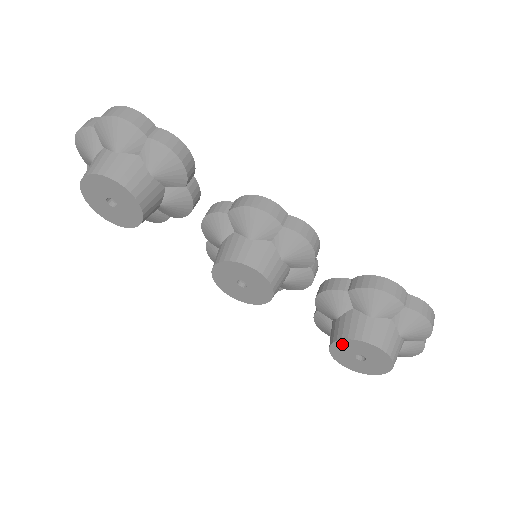
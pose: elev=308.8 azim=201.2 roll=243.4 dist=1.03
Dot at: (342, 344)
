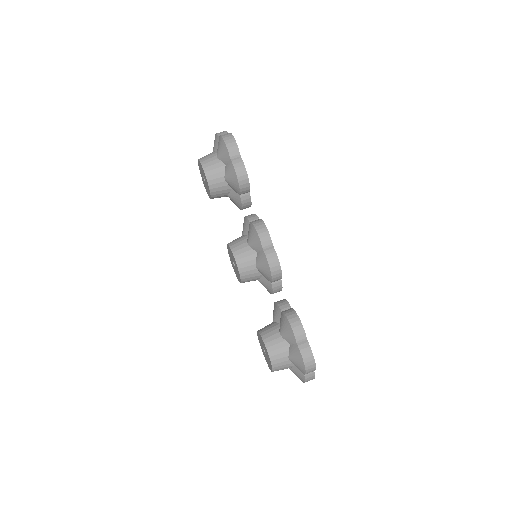
Dot at: (259, 335)
